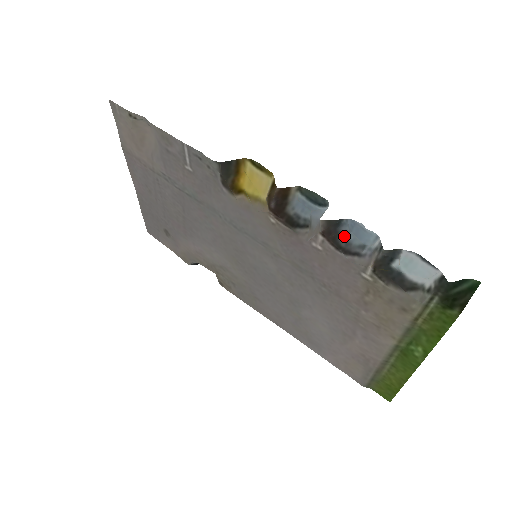
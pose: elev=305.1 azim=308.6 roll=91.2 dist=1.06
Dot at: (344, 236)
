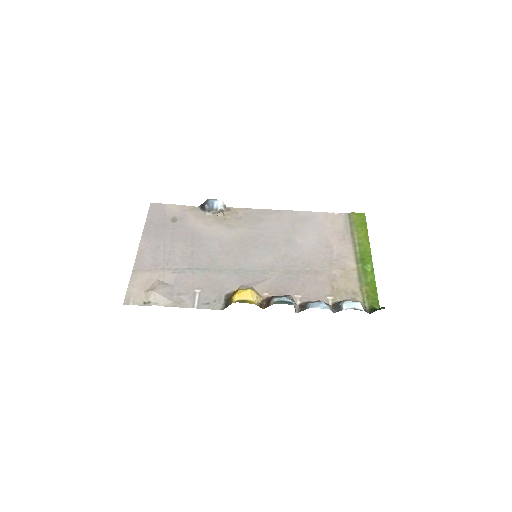
Dot at: (310, 303)
